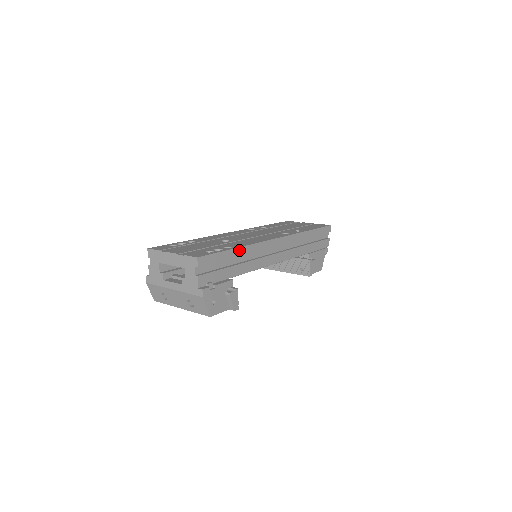
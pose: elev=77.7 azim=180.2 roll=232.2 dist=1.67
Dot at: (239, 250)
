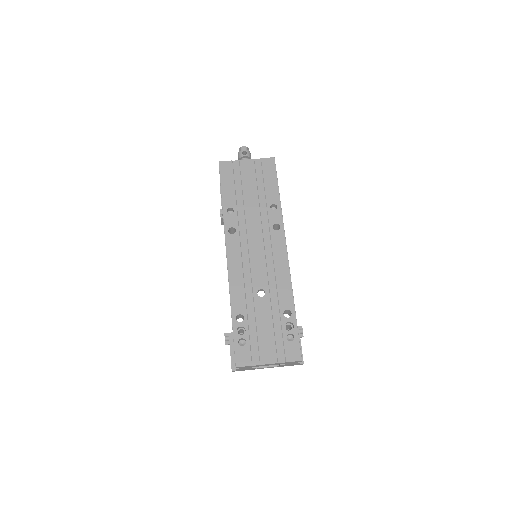
Dot at: (294, 307)
